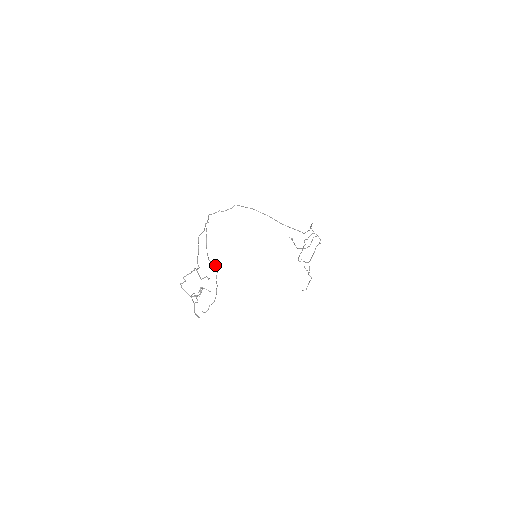
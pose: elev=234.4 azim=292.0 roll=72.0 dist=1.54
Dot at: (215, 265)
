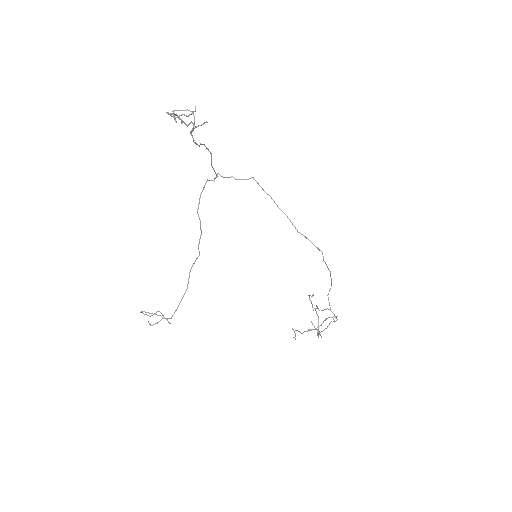
Dot at: (198, 246)
